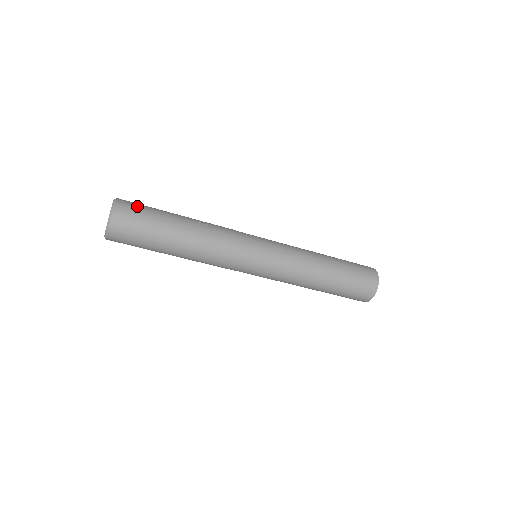
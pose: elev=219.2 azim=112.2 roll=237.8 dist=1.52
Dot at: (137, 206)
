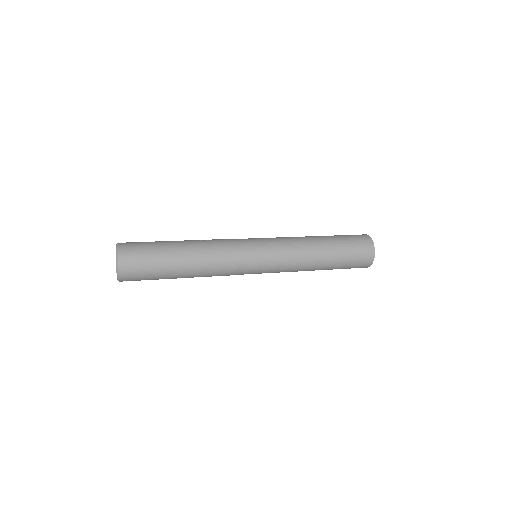
Dot at: (137, 244)
